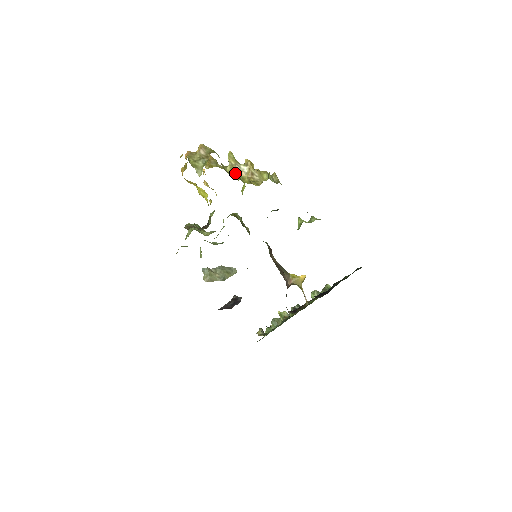
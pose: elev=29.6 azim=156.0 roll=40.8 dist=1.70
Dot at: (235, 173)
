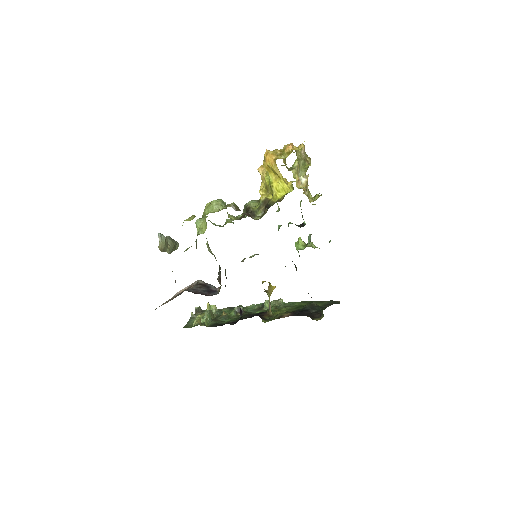
Dot at: (297, 180)
